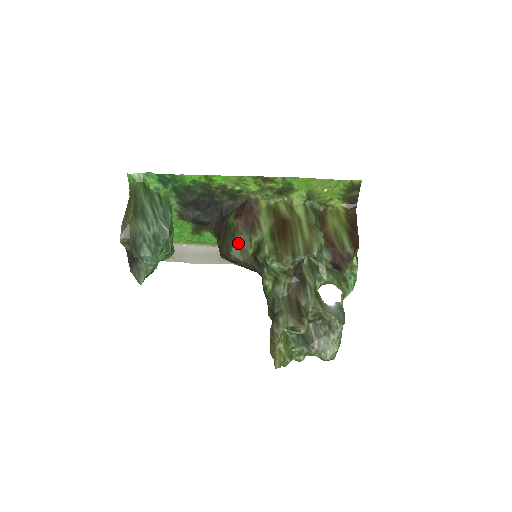
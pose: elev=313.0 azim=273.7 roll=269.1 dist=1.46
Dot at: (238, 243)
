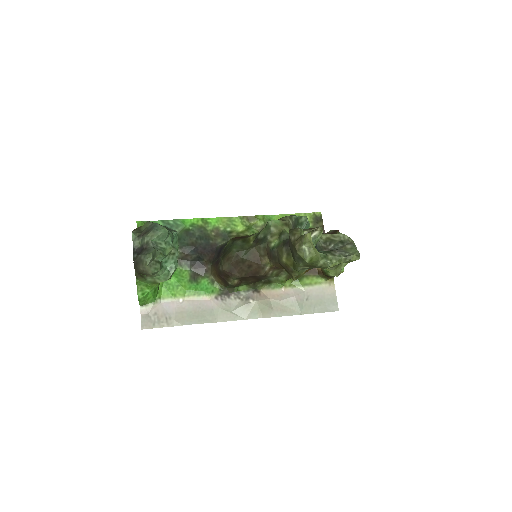
Dot at: (238, 243)
